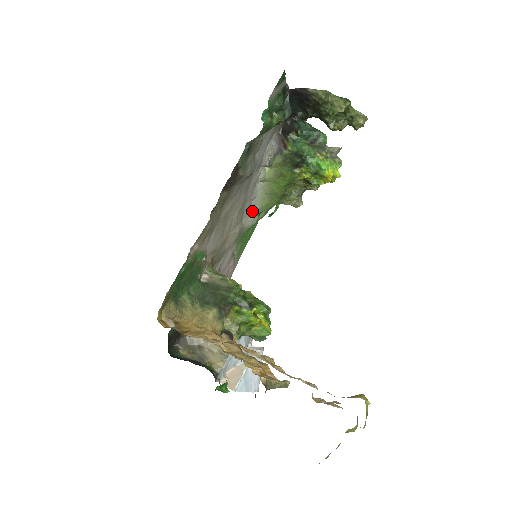
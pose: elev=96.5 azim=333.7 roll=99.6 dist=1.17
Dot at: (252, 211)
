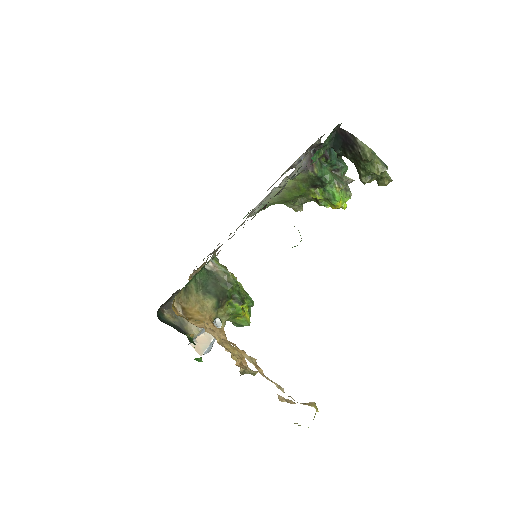
Dot at: occluded
